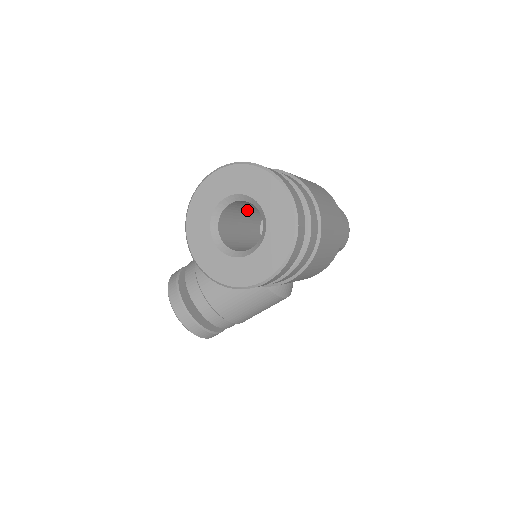
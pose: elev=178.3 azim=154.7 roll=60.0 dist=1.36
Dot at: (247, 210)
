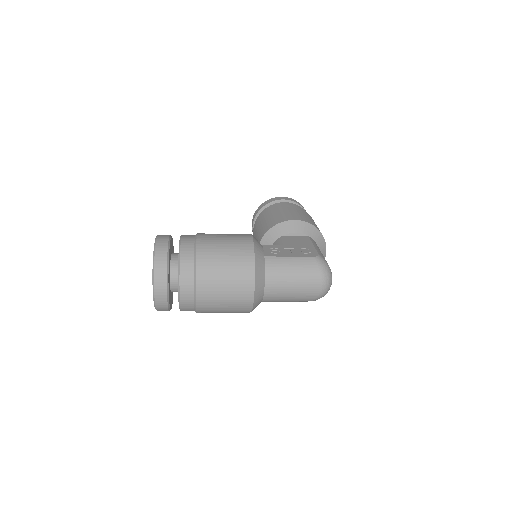
Dot at: occluded
